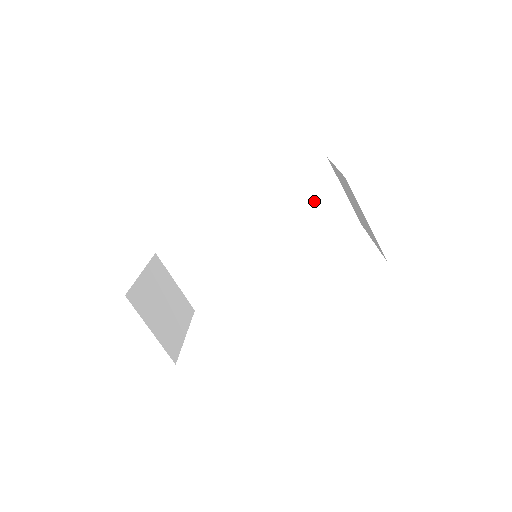
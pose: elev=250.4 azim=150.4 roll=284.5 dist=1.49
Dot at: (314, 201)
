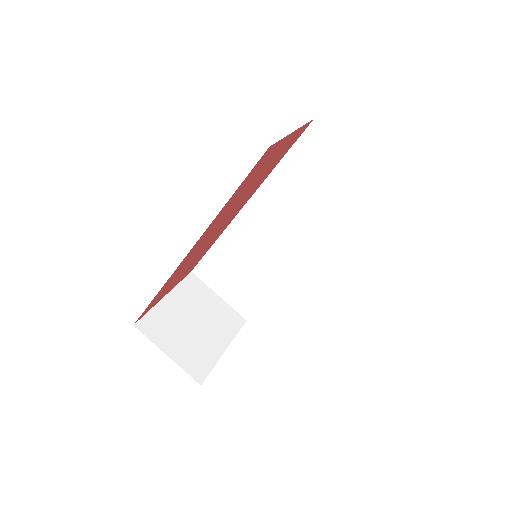
Dot at: (319, 174)
